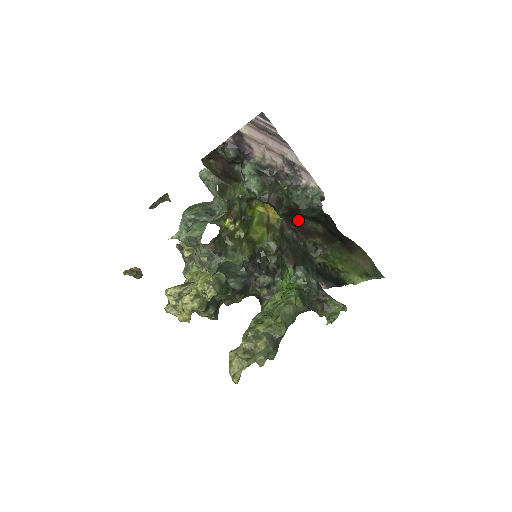
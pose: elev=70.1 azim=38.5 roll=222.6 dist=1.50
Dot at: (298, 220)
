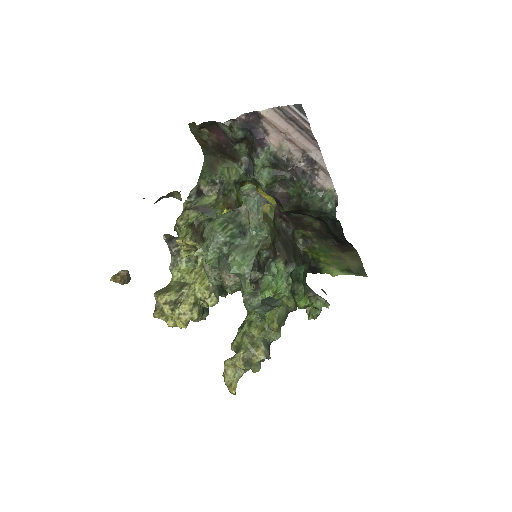
Dot at: (296, 214)
